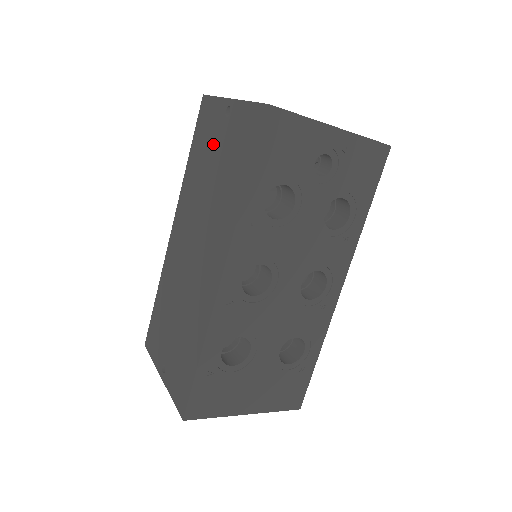
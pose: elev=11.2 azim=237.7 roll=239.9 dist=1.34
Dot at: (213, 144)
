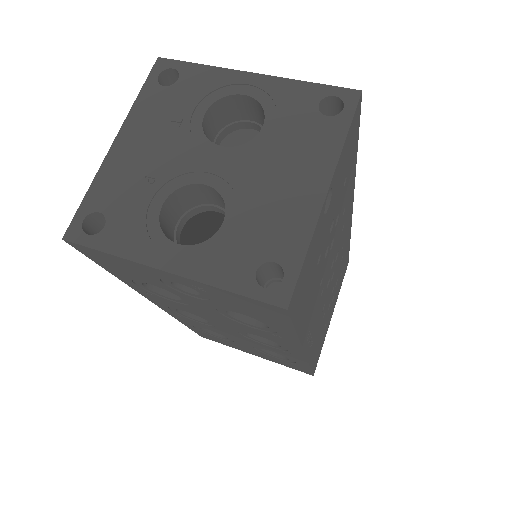
Dot at: occluded
